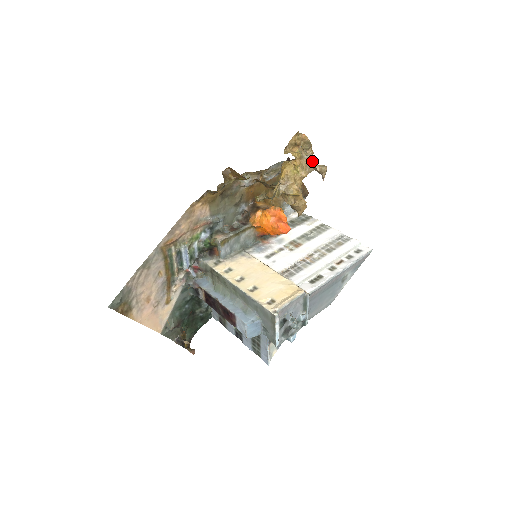
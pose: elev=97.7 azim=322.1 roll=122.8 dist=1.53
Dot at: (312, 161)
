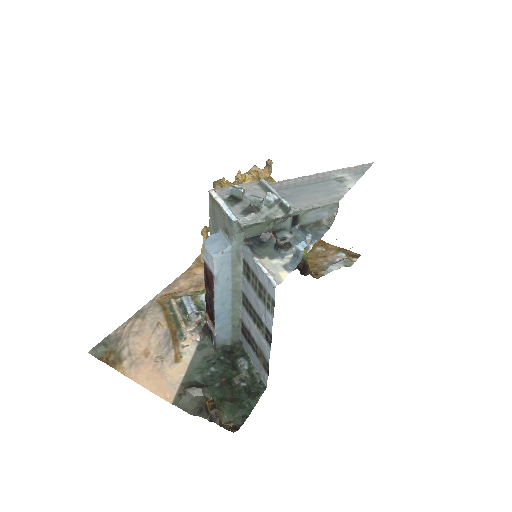
Dot at: (256, 167)
